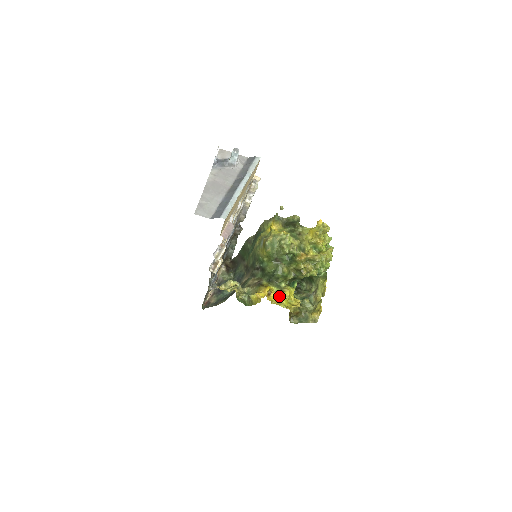
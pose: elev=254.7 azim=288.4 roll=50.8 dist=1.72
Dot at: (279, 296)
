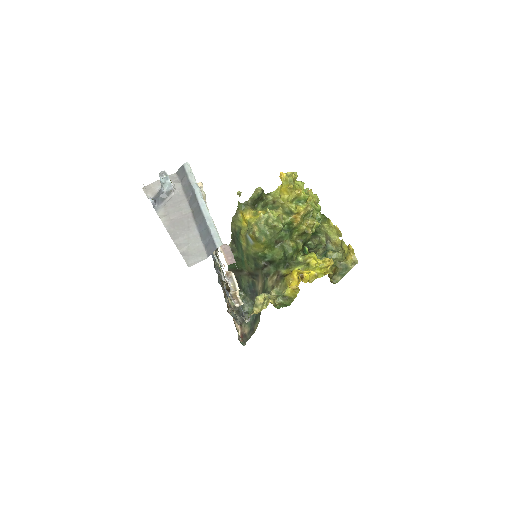
Dot at: (309, 271)
